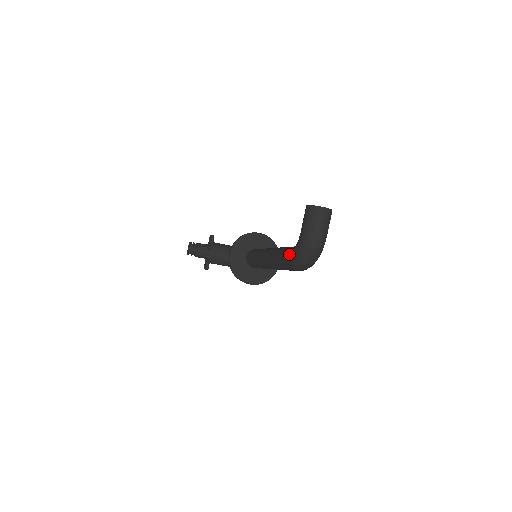
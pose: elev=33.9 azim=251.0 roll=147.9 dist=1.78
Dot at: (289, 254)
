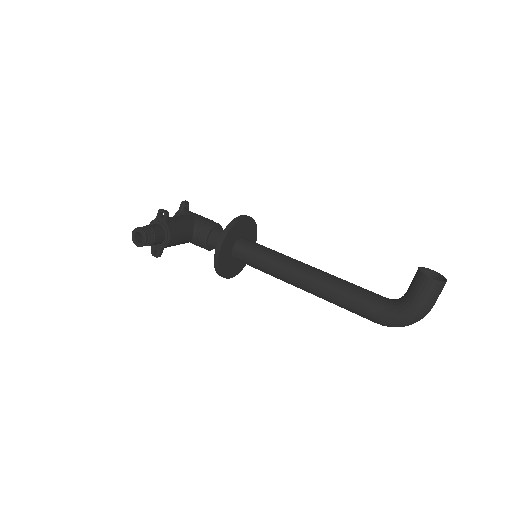
Dot at: (382, 314)
